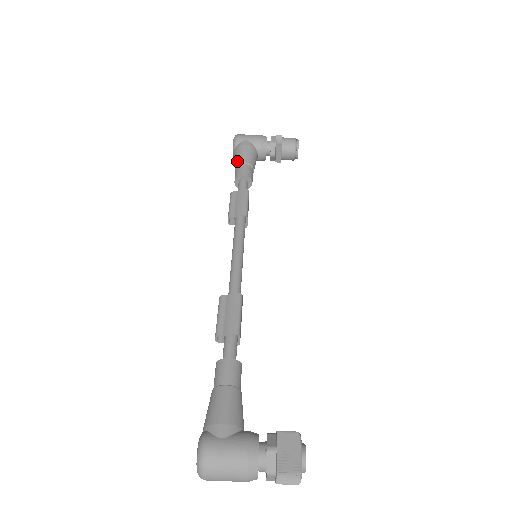
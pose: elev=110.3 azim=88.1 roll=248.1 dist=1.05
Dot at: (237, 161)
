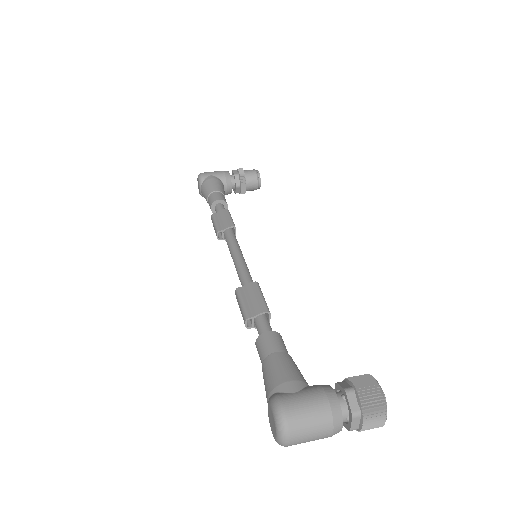
Dot at: (208, 191)
